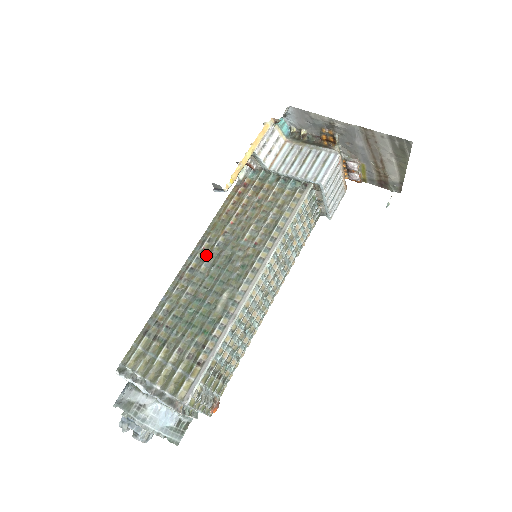
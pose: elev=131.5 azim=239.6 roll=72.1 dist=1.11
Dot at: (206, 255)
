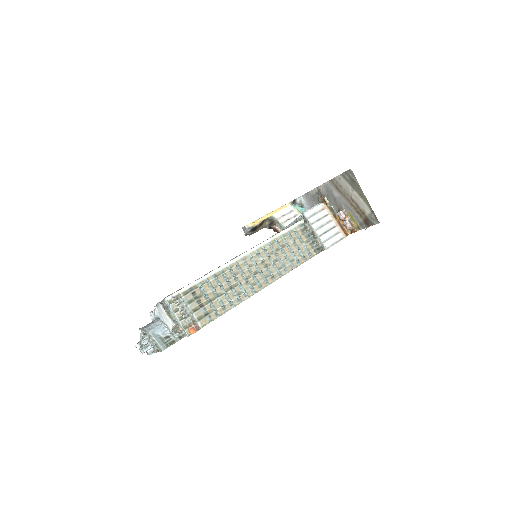
Dot at: occluded
